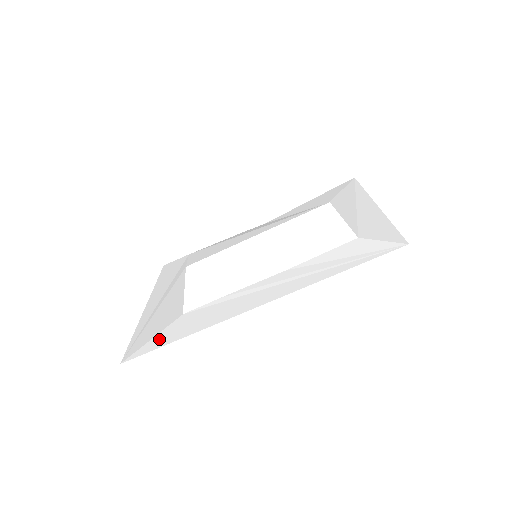
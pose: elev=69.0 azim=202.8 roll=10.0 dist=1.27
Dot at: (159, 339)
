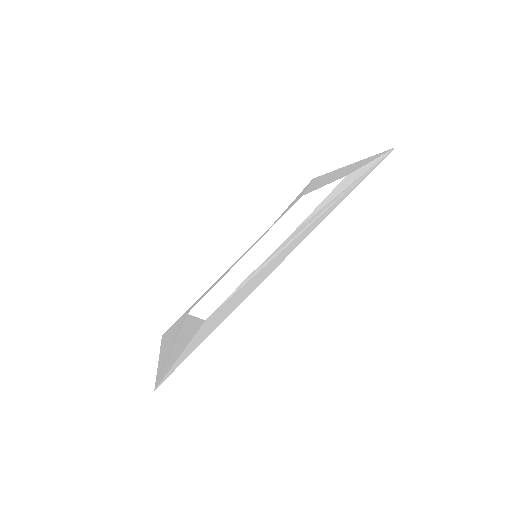
Dot at: (190, 347)
